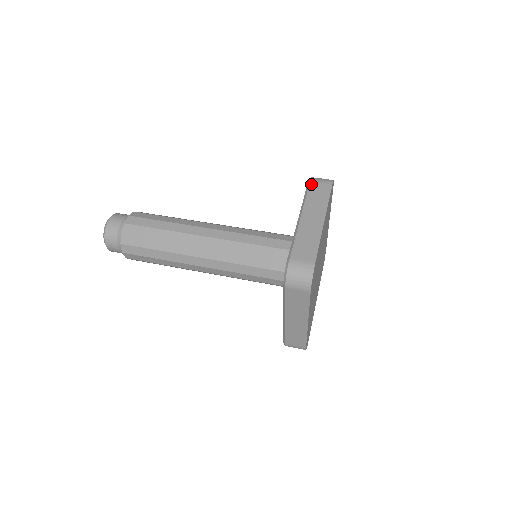
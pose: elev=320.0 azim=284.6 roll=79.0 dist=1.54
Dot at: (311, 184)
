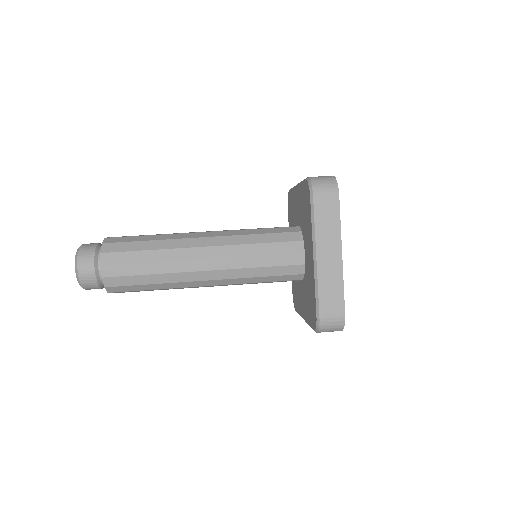
Dot at: occluded
